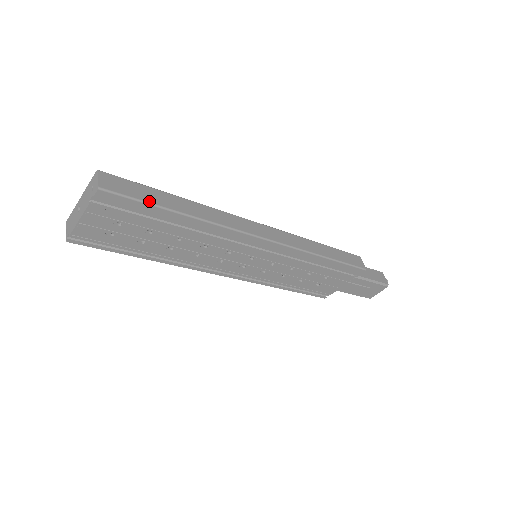
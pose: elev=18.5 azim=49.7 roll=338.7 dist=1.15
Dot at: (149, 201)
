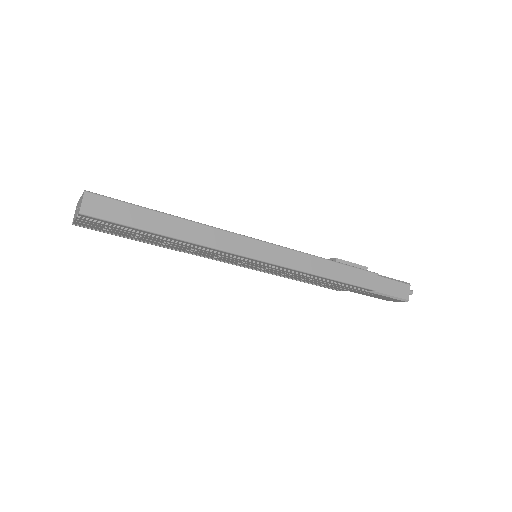
Dot at: (129, 224)
